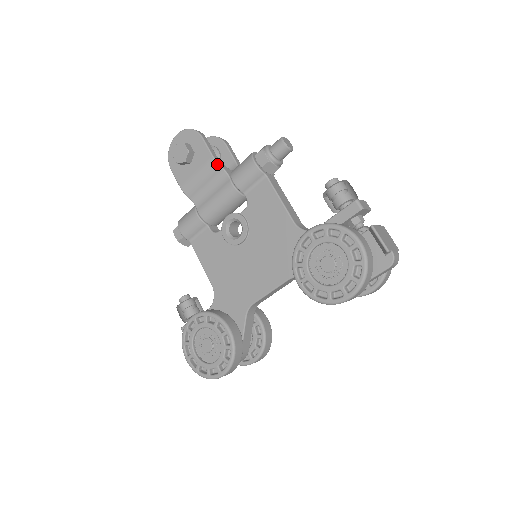
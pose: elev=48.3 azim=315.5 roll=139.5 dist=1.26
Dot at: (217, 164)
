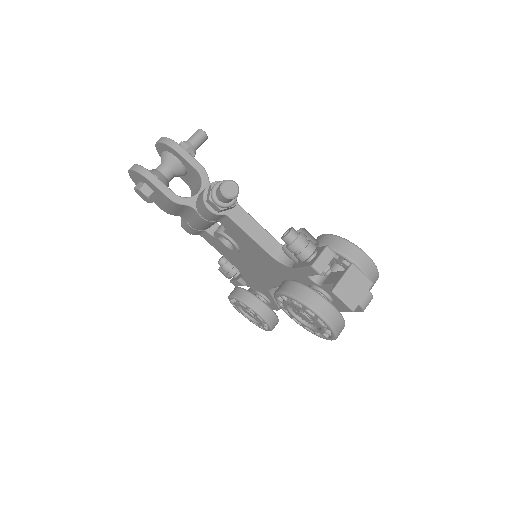
Dot at: (179, 204)
